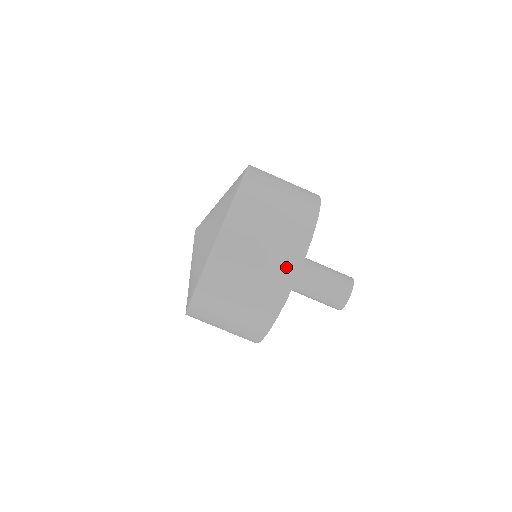
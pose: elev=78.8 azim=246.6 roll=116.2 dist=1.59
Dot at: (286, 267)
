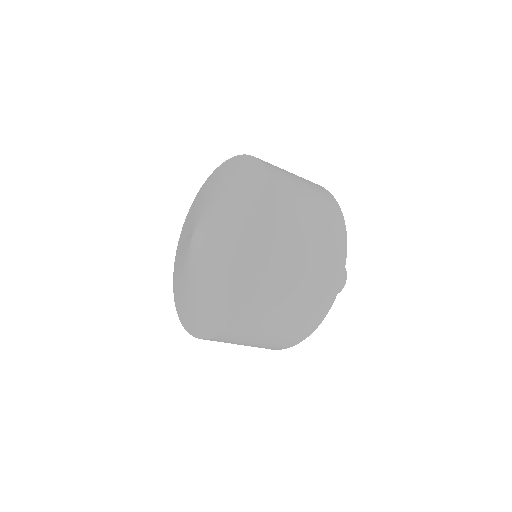
Dot at: (323, 299)
